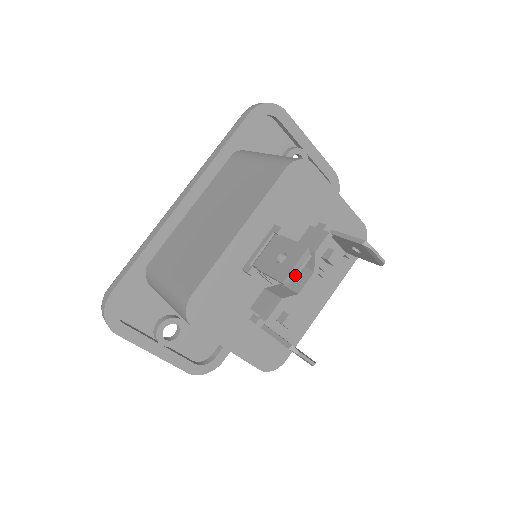
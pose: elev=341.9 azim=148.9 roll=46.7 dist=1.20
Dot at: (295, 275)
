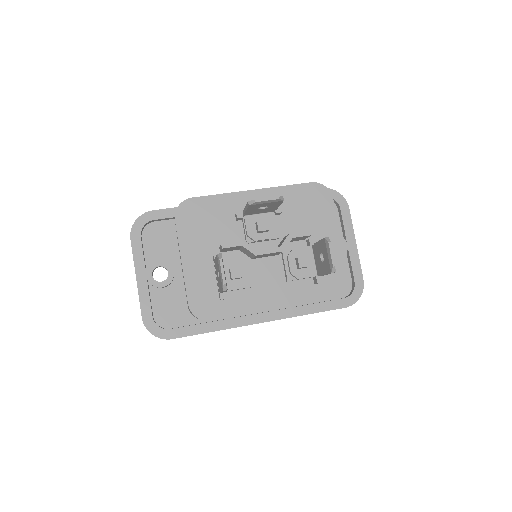
Dot at: (260, 199)
